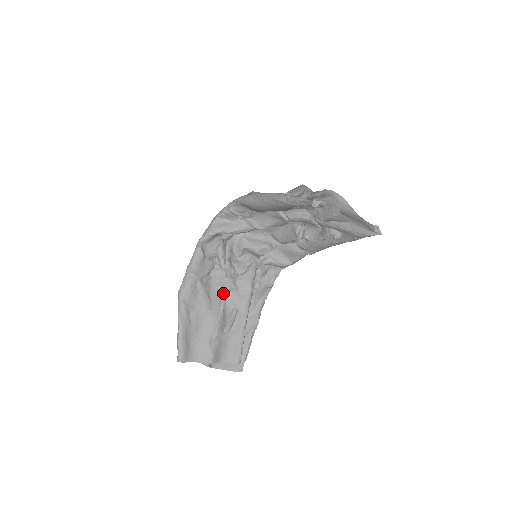
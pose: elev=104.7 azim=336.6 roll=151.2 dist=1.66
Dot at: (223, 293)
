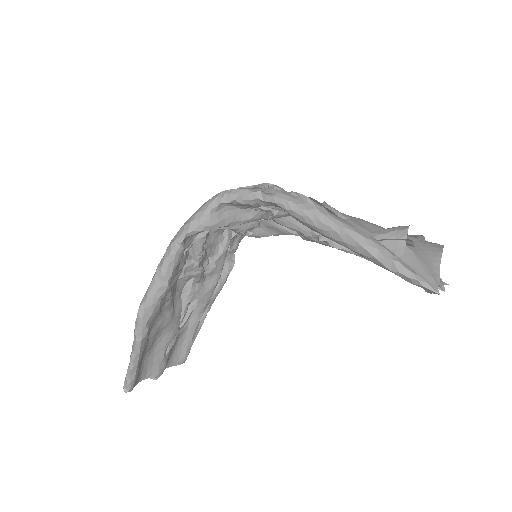
Dot at: (191, 292)
